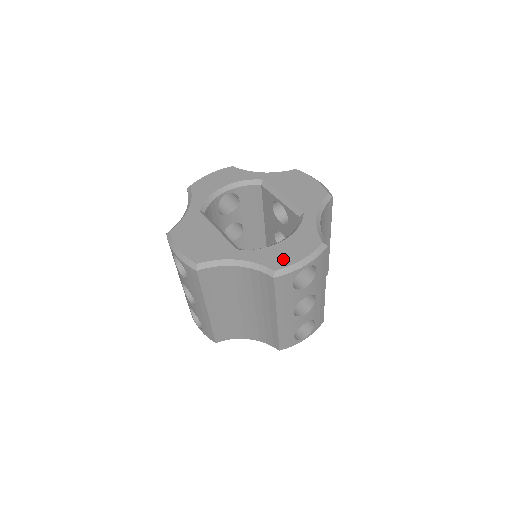
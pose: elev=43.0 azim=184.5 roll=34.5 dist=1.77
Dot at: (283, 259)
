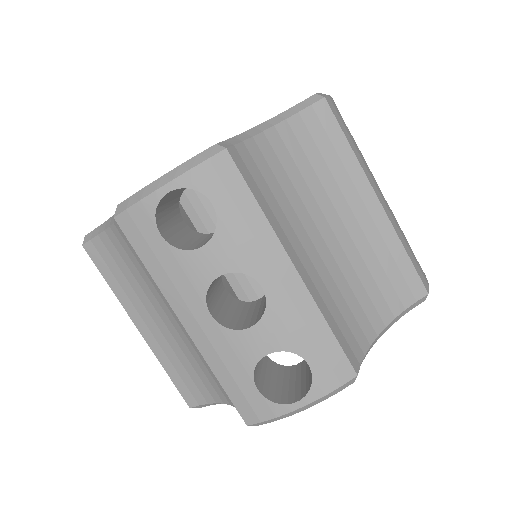
Dot at: occluded
